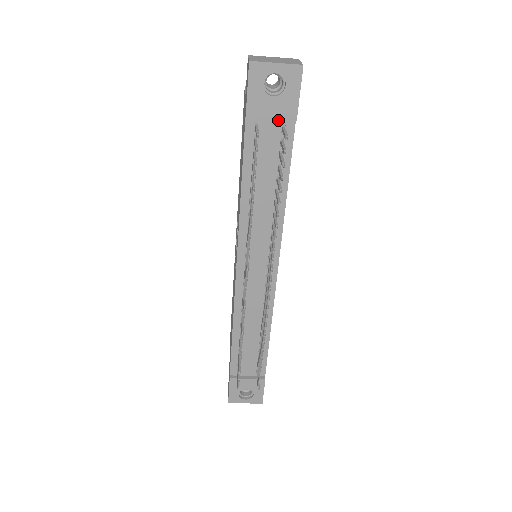
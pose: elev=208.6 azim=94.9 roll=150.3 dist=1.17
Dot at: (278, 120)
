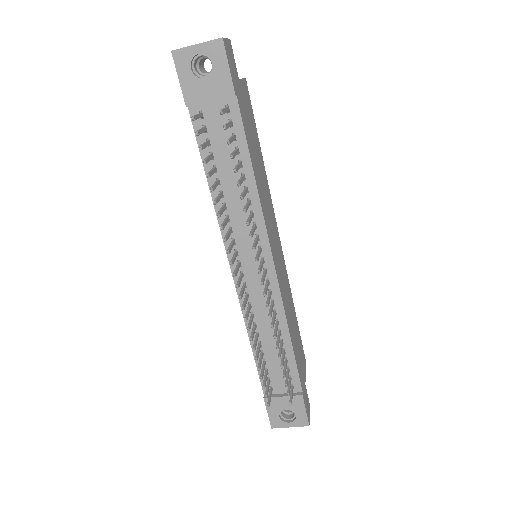
Dot at: (219, 102)
